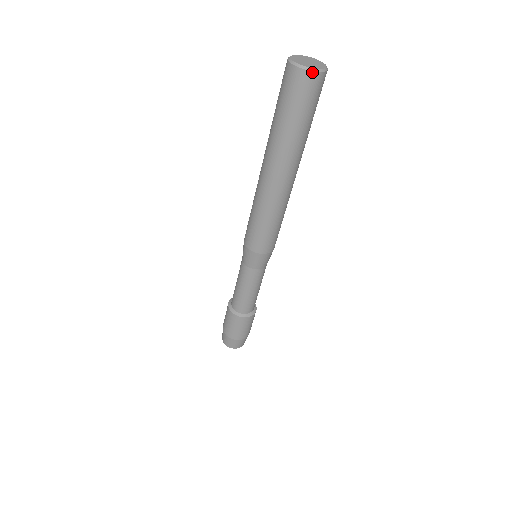
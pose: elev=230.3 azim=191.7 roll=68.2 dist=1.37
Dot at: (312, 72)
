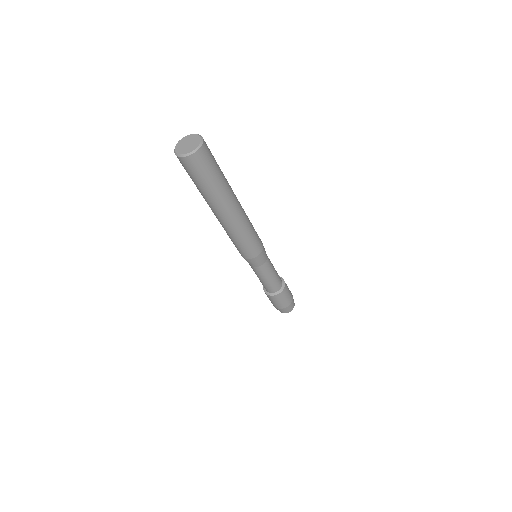
Dot at: (190, 156)
